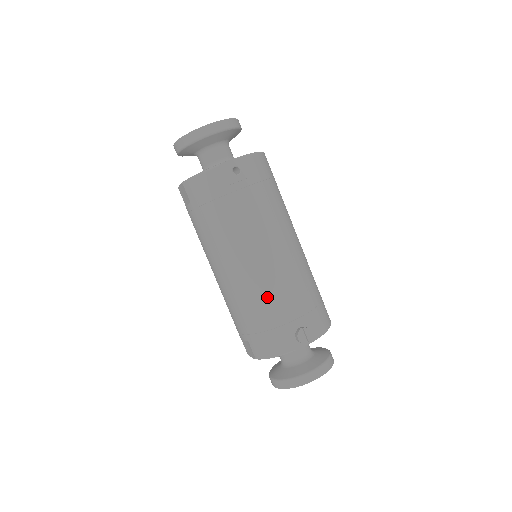
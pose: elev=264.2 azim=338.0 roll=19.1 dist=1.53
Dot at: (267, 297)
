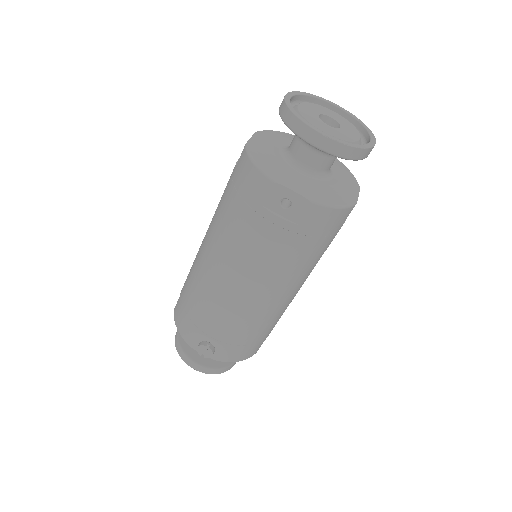
Dot at: (206, 303)
